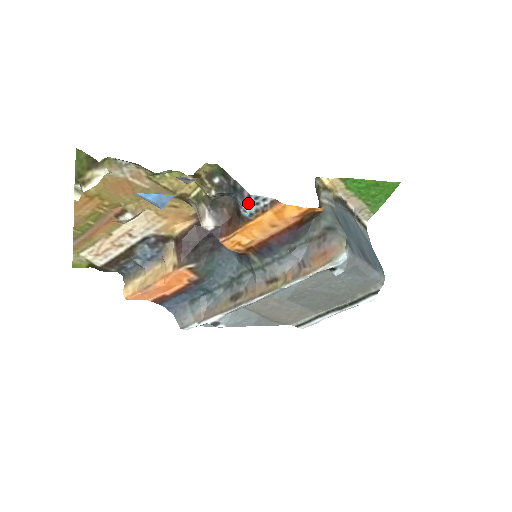
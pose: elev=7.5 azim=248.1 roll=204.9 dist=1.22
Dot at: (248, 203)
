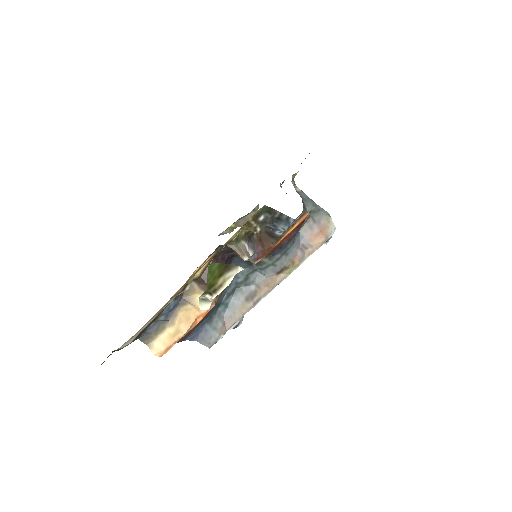
Dot at: occluded
